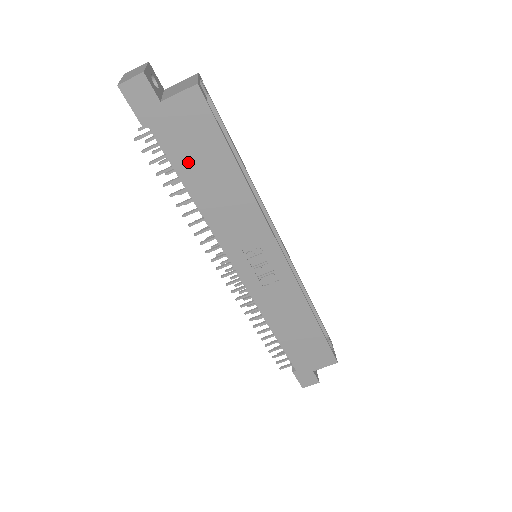
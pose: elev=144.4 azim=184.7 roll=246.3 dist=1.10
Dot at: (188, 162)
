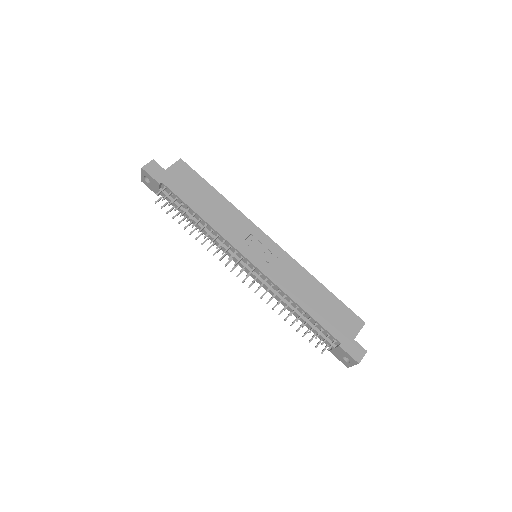
Dot at: (190, 196)
